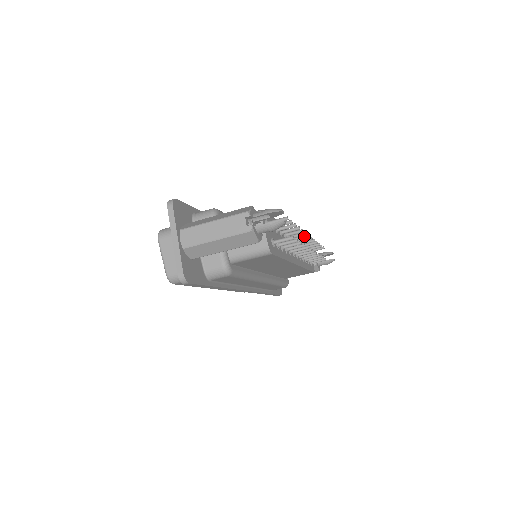
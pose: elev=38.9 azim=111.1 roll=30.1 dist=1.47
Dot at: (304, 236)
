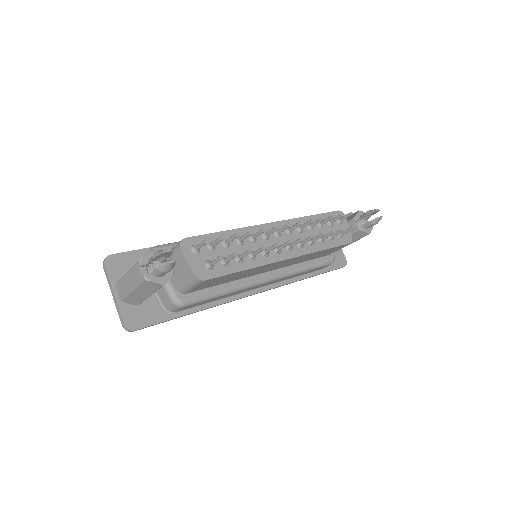
Dot at: (284, 227)
